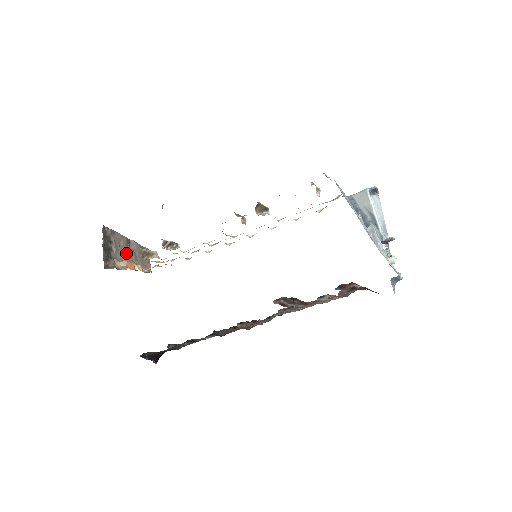
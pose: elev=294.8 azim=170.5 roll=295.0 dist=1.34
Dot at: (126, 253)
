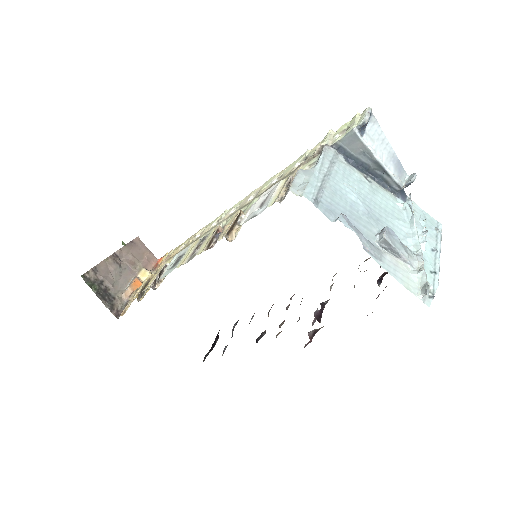
Dot at: (122, 273)
